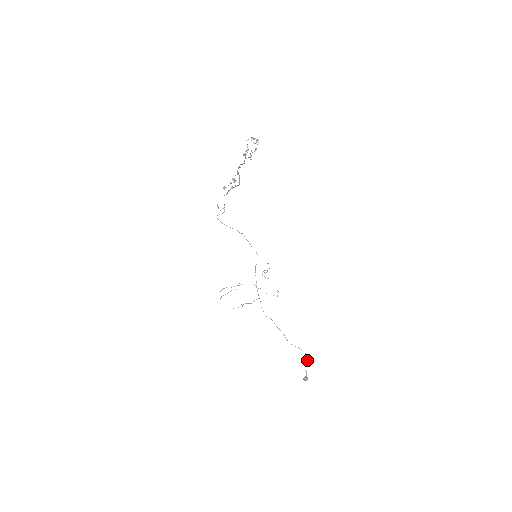
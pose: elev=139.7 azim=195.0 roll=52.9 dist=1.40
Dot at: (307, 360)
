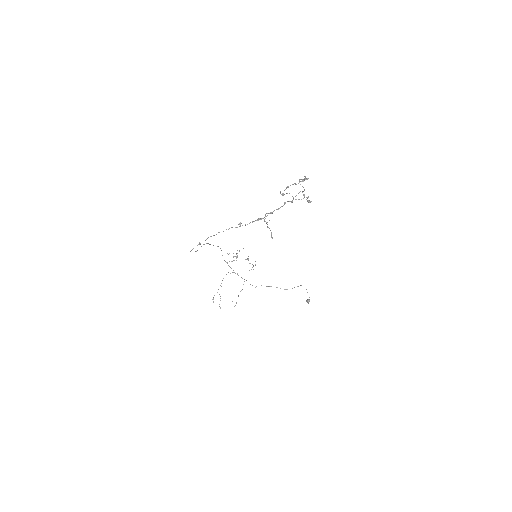
Dot at: (306, 289)
